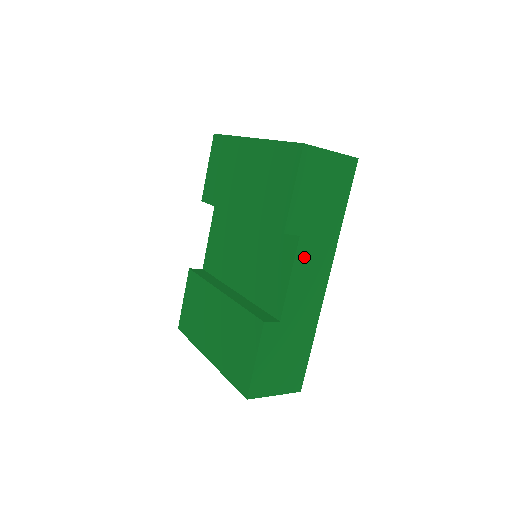
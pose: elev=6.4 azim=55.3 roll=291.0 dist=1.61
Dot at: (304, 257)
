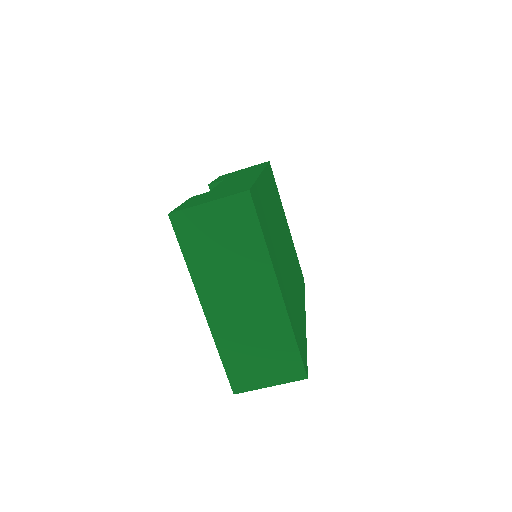
Dot at: occluded
